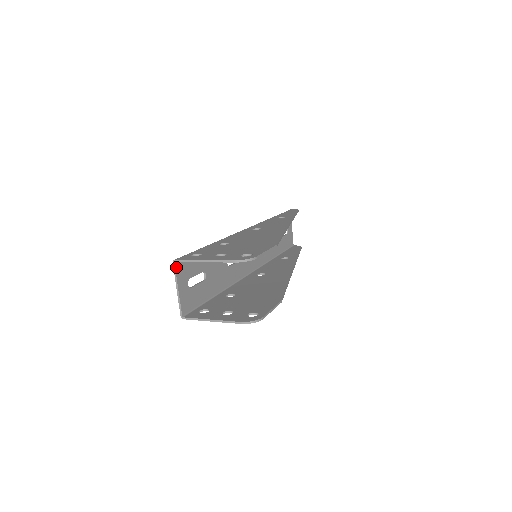
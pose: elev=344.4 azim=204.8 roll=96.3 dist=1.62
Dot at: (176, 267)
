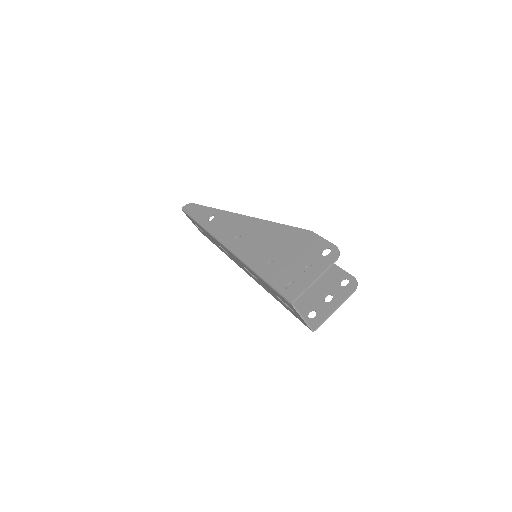
Dot at: (294, 306)
